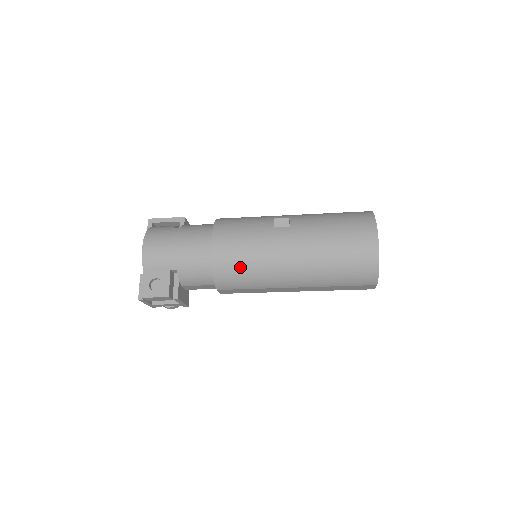
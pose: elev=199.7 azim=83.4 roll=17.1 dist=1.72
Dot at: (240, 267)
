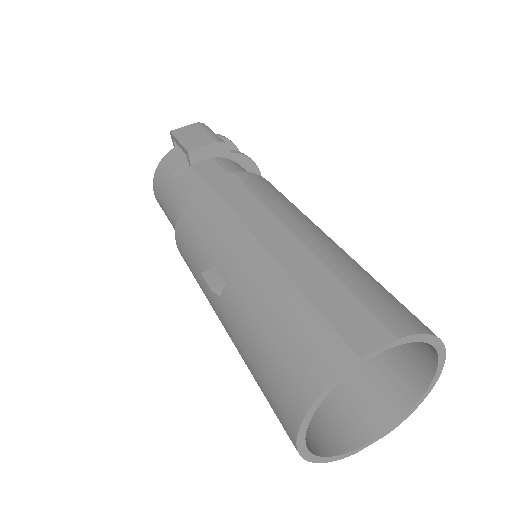
Dot at: occluded
